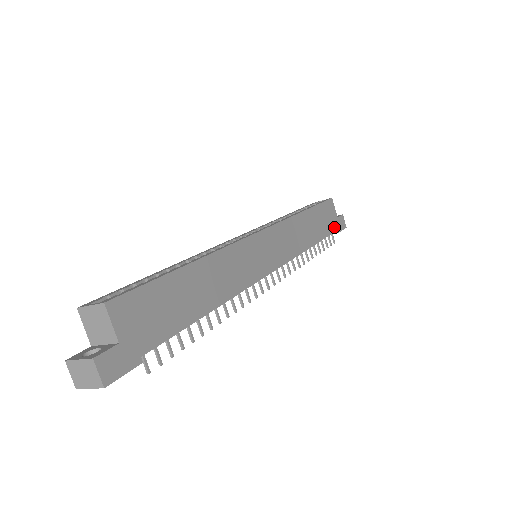
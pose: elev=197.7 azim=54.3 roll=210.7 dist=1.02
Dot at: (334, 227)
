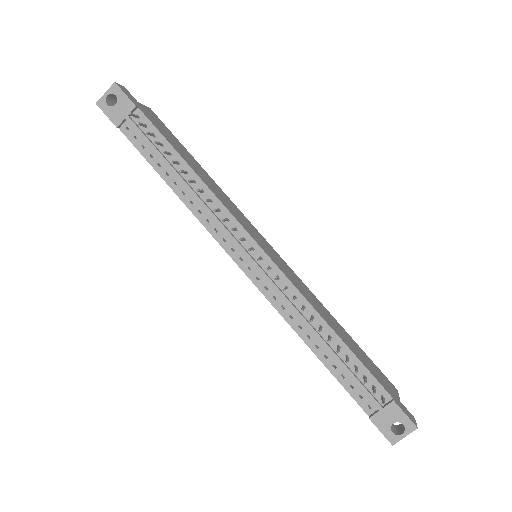
Dot at: (387, 390)
